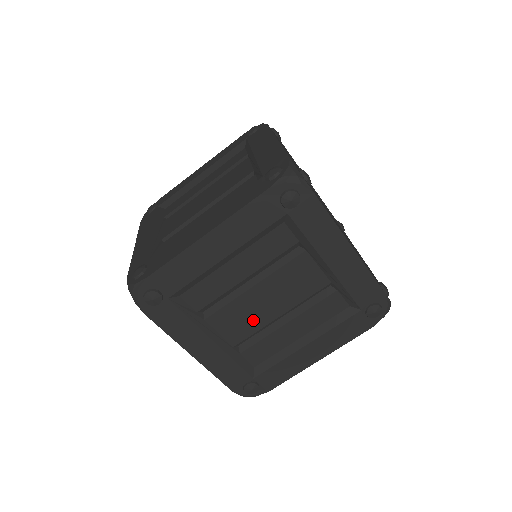
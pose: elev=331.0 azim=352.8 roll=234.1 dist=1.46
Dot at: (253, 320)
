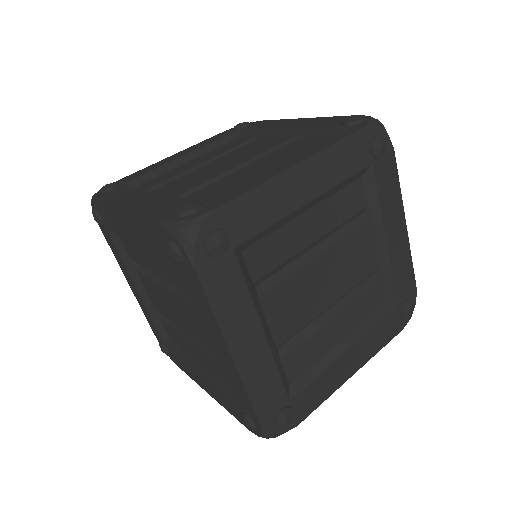
Dot at: (306, 307)
